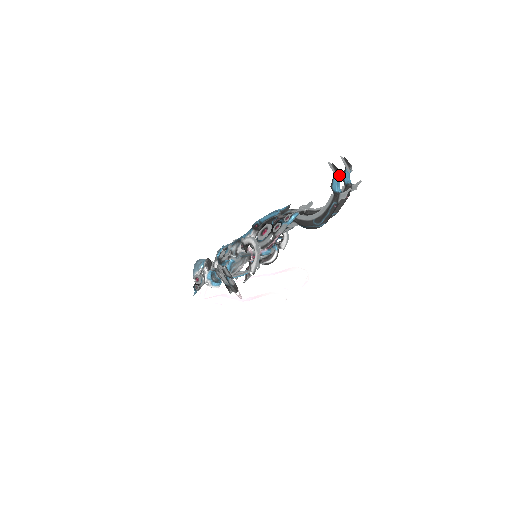
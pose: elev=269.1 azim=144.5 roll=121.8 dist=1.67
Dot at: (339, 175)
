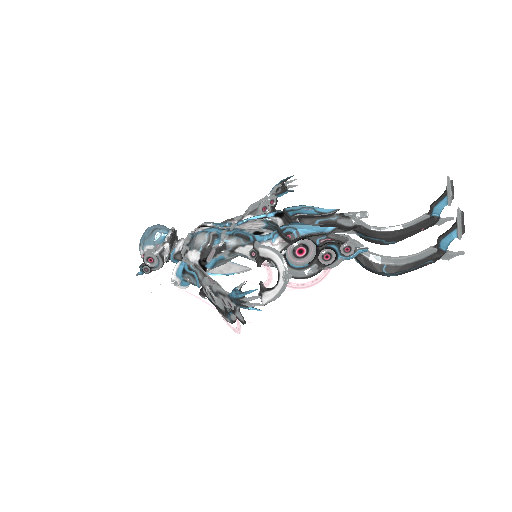
Dot at: (463, 232)
